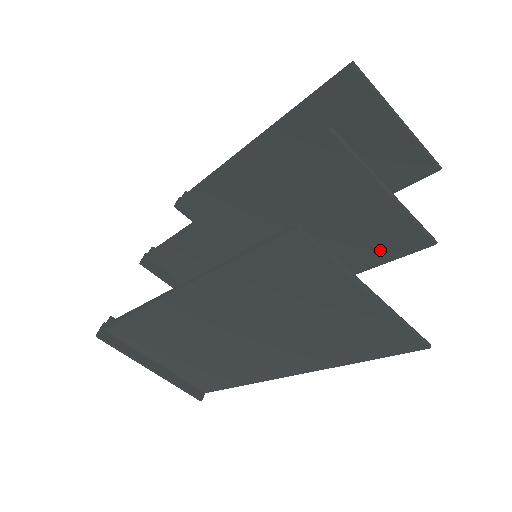
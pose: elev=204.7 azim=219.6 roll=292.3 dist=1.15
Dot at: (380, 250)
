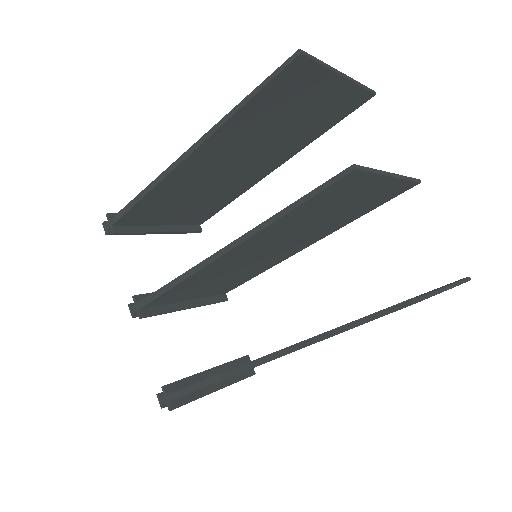
Dot at: (373, 205)
